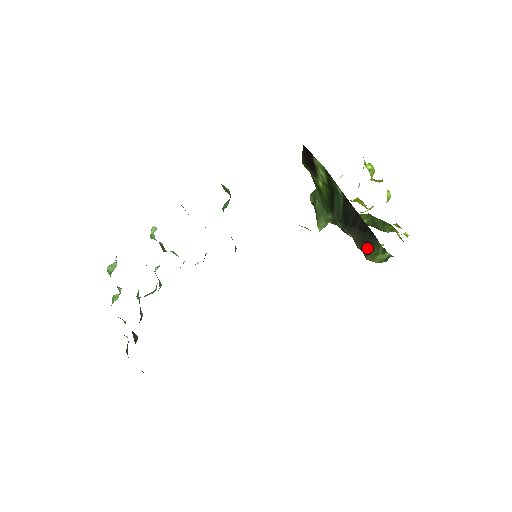
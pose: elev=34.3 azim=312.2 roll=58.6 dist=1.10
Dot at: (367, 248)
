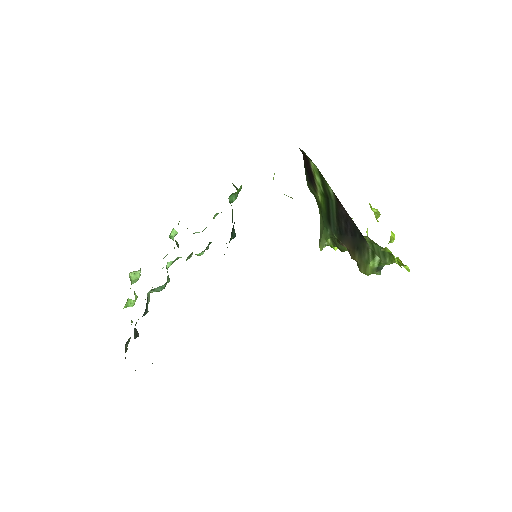
Dot at: (359, 256)
